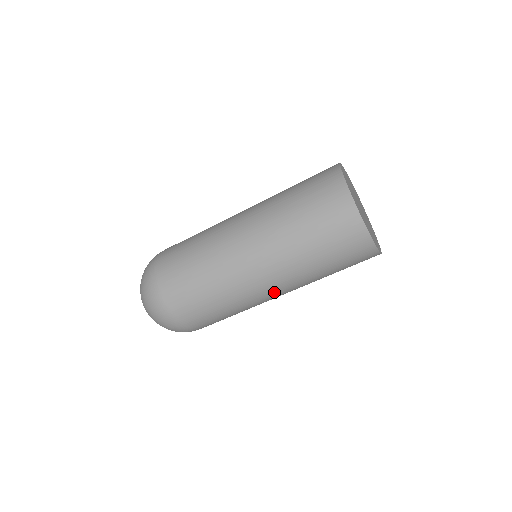
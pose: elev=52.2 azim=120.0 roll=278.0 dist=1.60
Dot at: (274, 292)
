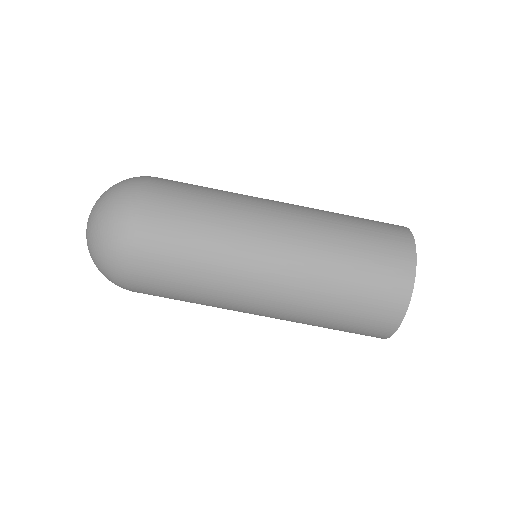
Dot at: (260, 309)
